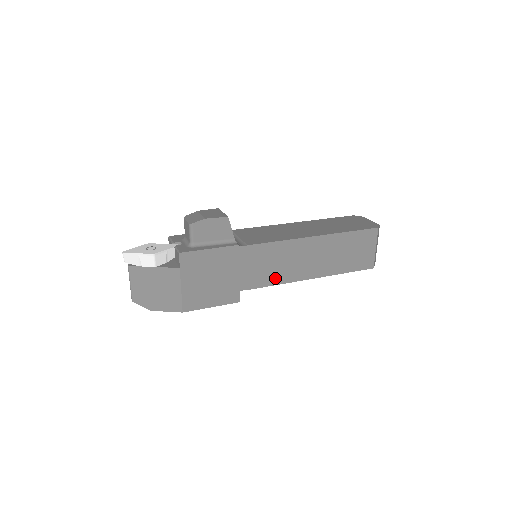
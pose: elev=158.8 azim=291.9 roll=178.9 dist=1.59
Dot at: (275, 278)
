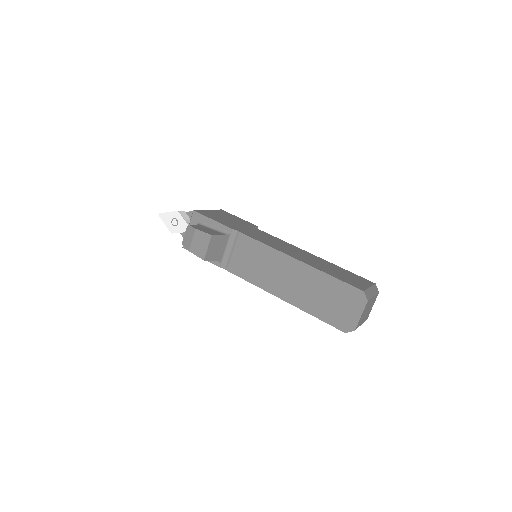
Dot at: occluded
